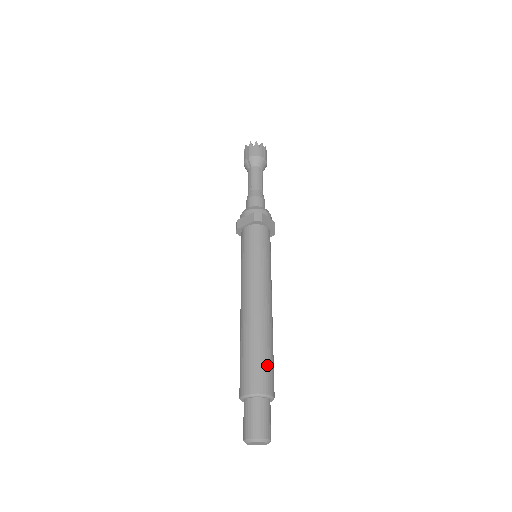
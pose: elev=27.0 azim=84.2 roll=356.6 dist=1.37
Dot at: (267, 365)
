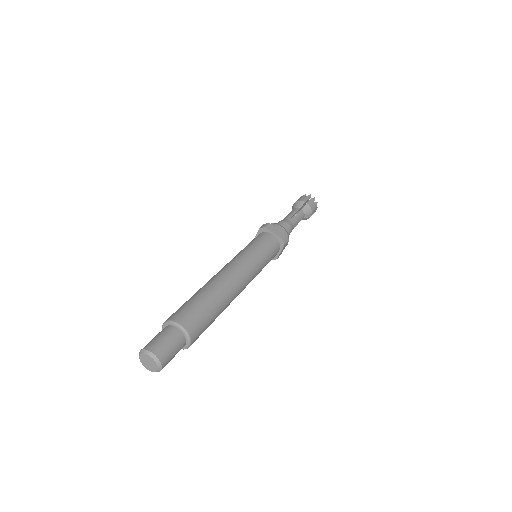
Dot at: (194, 305)
